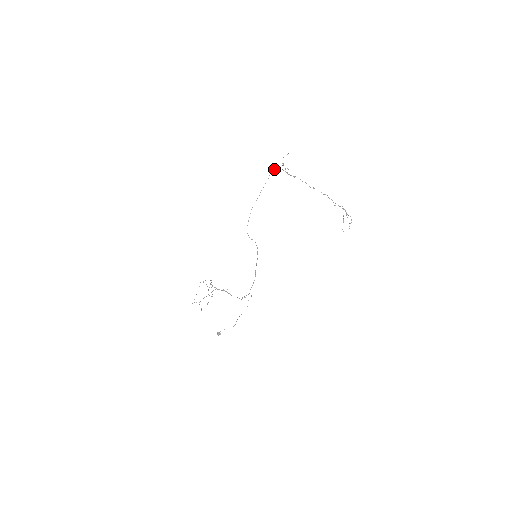
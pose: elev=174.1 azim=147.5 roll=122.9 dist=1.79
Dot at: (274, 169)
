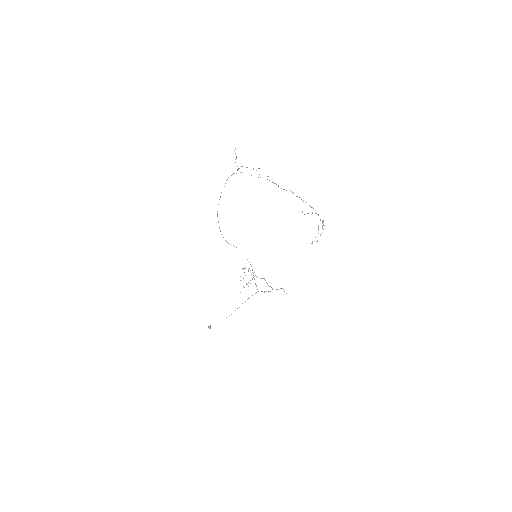
Dot at: (231, 175)
